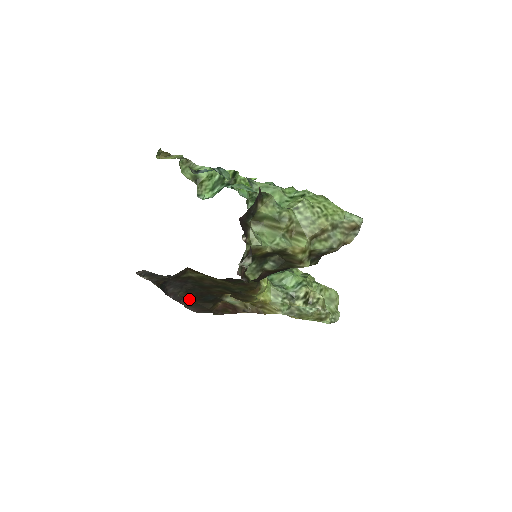
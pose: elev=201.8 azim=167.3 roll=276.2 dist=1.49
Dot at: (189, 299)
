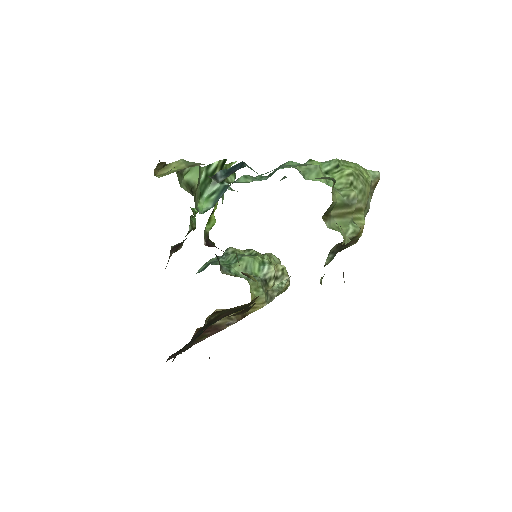
Dot at: occluded
